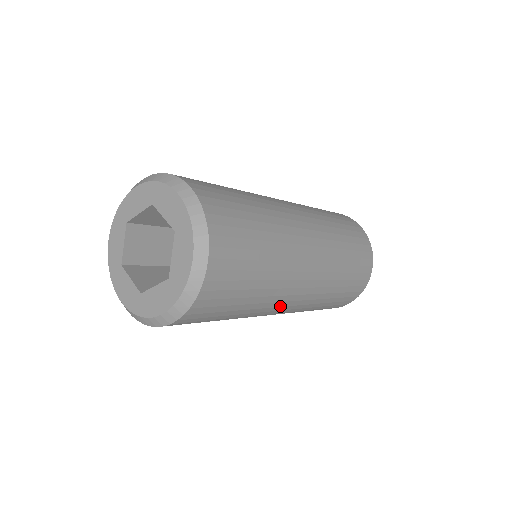
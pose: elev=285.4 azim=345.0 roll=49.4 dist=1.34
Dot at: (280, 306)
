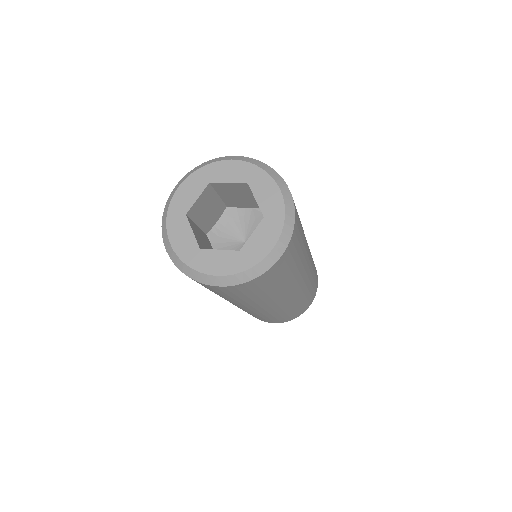
Dot at: (305, 270)
